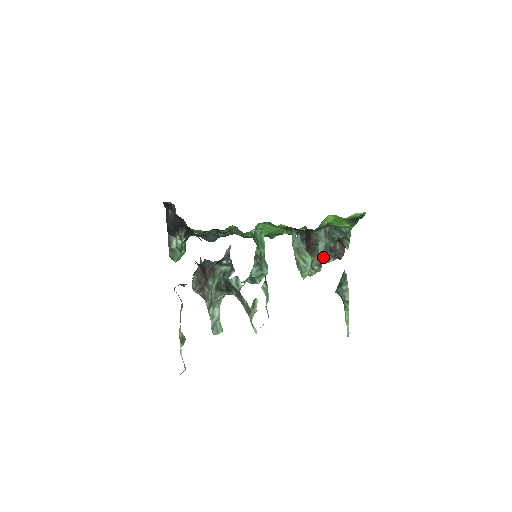
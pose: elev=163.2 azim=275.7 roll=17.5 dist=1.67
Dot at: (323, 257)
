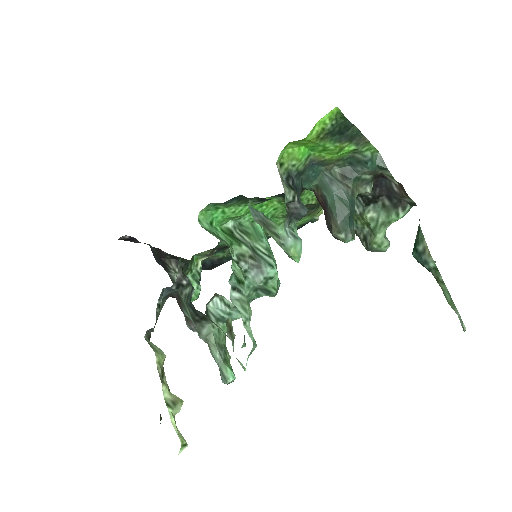
Dot at: (341, 215)
